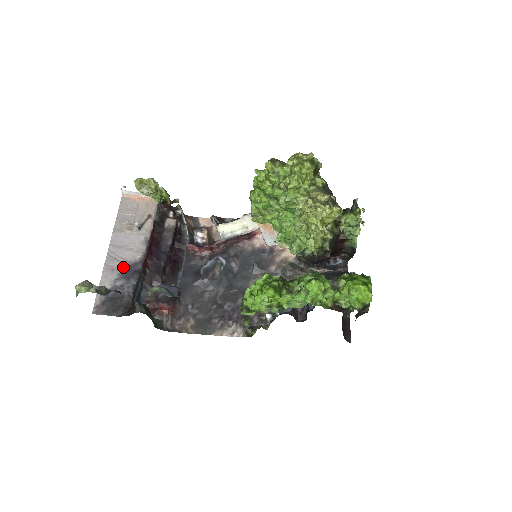
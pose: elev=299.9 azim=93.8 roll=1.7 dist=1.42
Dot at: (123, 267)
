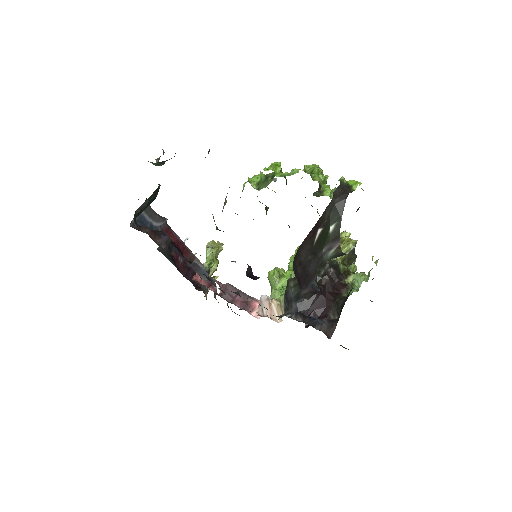
Dot at: occluded
